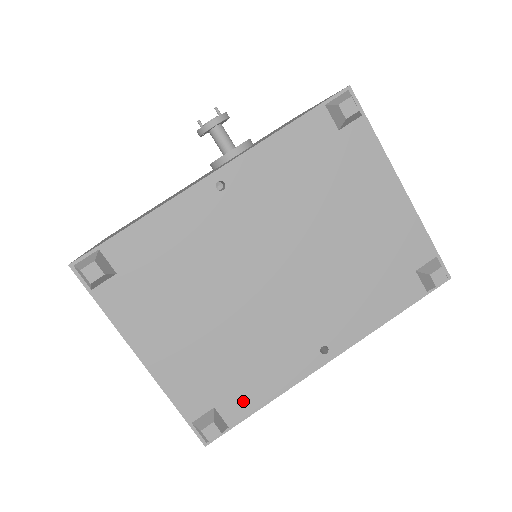
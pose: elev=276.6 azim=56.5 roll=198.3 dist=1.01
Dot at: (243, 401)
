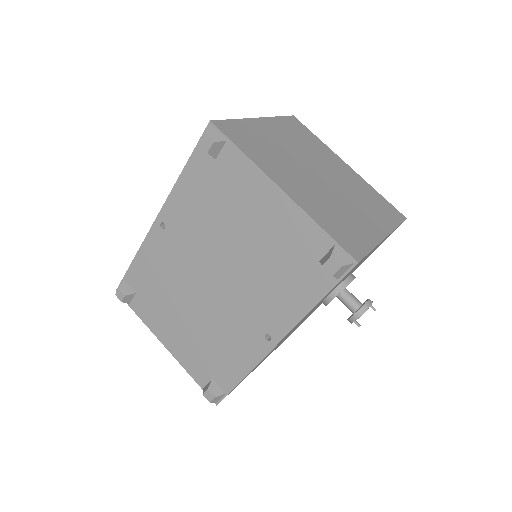
Dot at: (227, 375)
